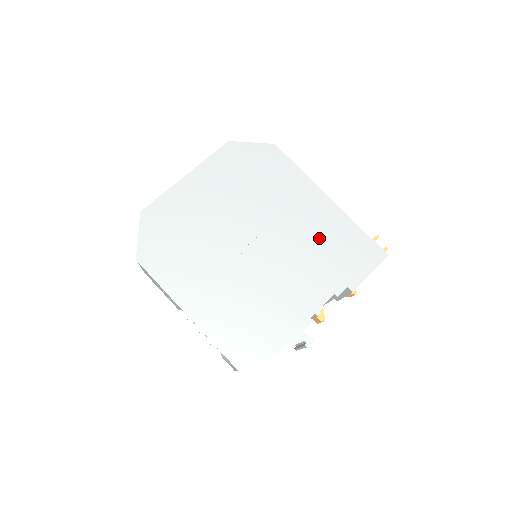
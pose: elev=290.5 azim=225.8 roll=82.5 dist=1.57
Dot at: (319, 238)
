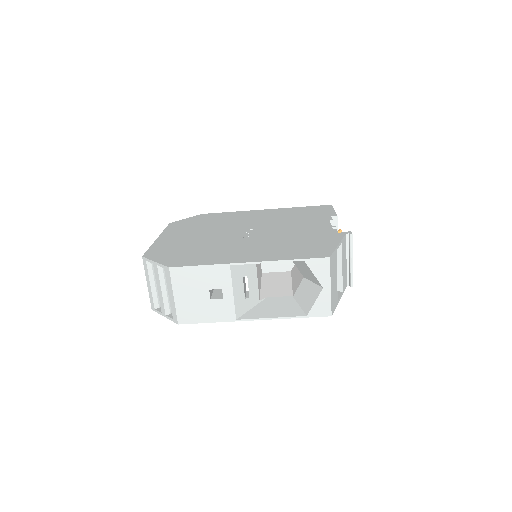
Dot at: (284, 216)
